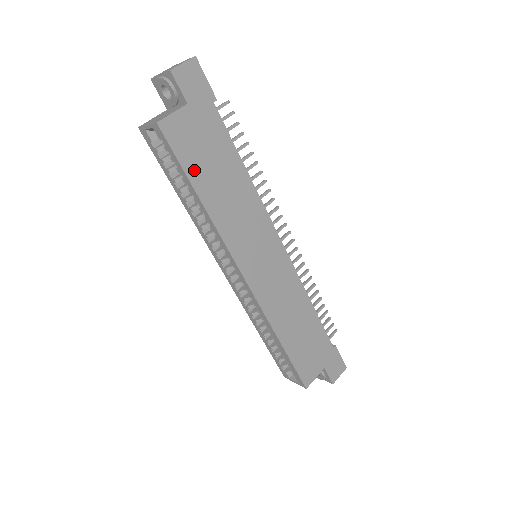
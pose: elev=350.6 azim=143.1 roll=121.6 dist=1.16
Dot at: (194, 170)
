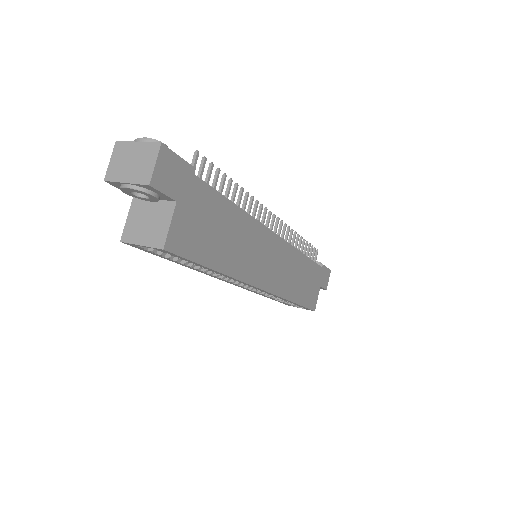
Dot at: (205, 254)
